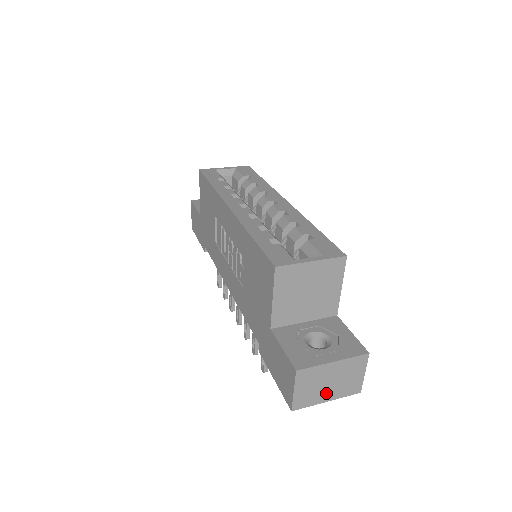
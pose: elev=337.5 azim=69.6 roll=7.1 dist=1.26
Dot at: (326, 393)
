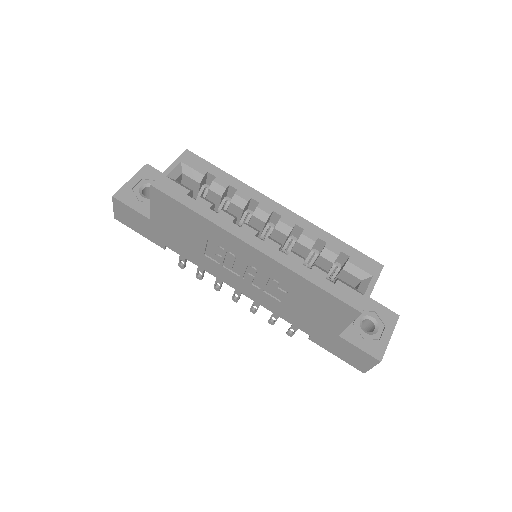
Dot at: occluded
